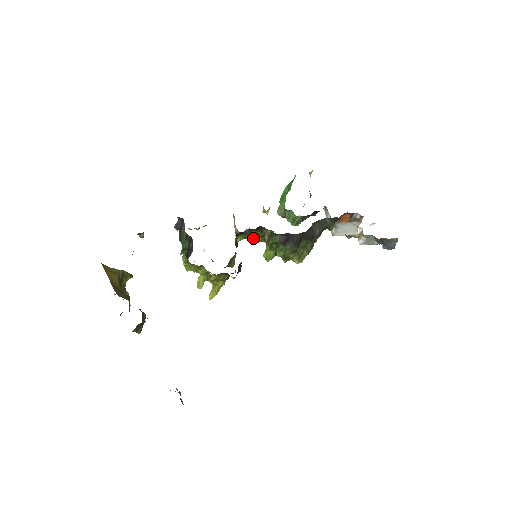
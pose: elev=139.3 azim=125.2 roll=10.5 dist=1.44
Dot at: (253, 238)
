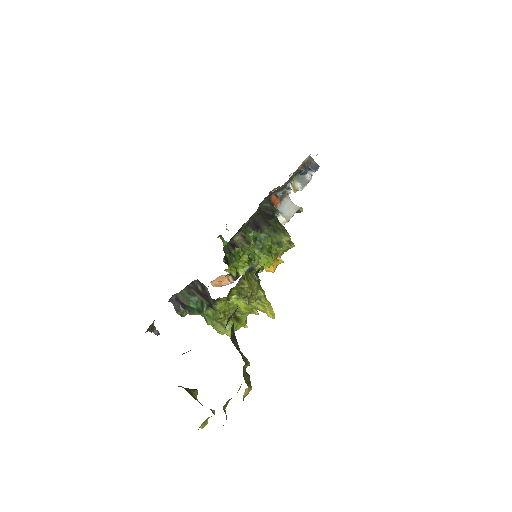
Dot at: (242, 265)
